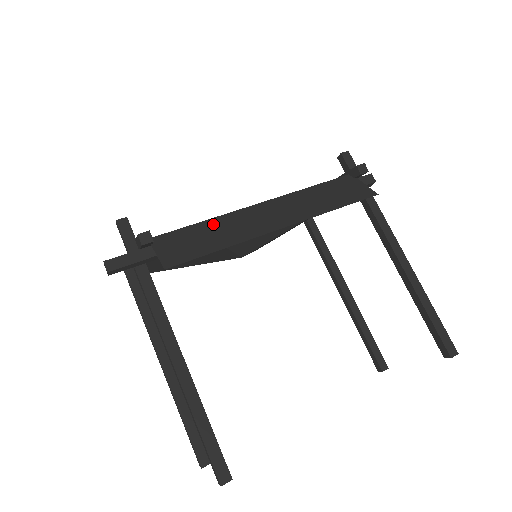
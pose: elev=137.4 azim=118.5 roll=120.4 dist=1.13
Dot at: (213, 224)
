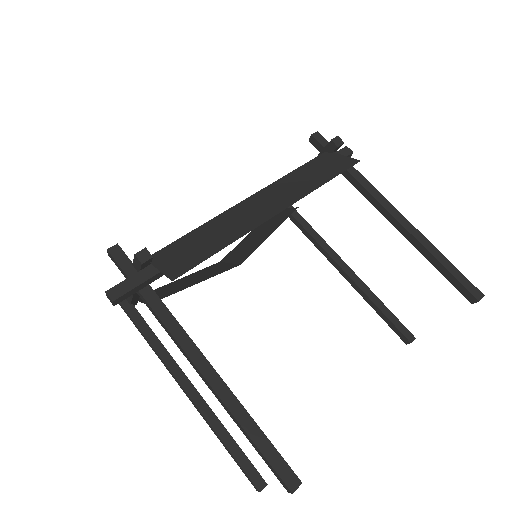
Dot at: (207, 228)
